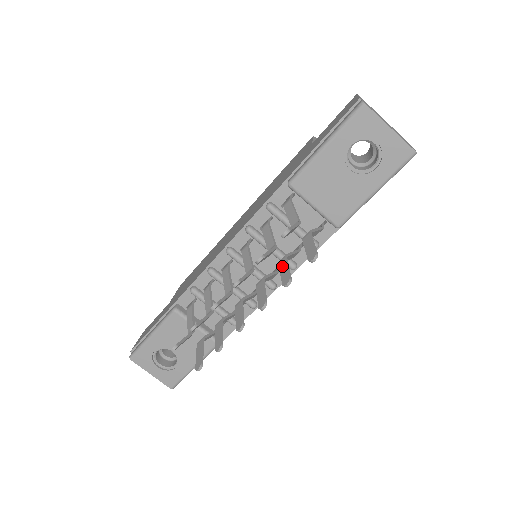
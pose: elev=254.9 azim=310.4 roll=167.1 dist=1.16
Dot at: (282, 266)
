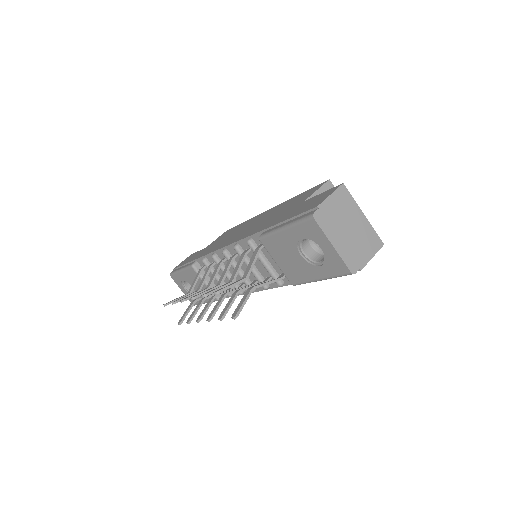
Dot at: (231, 299)
